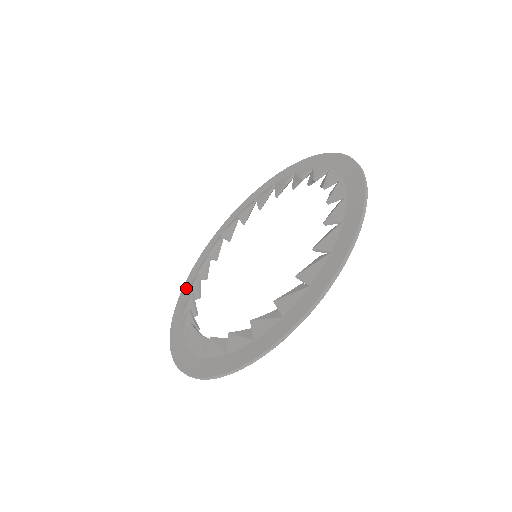
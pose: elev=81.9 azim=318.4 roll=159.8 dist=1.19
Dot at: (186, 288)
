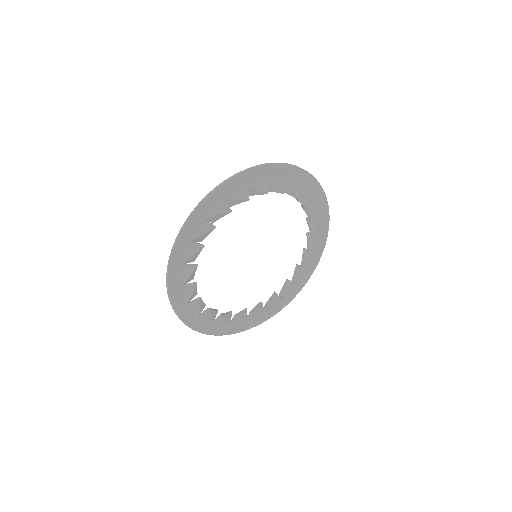
Dot at: (203, 325)
